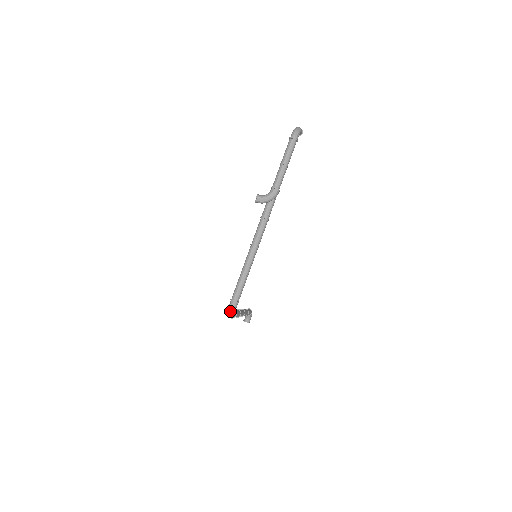
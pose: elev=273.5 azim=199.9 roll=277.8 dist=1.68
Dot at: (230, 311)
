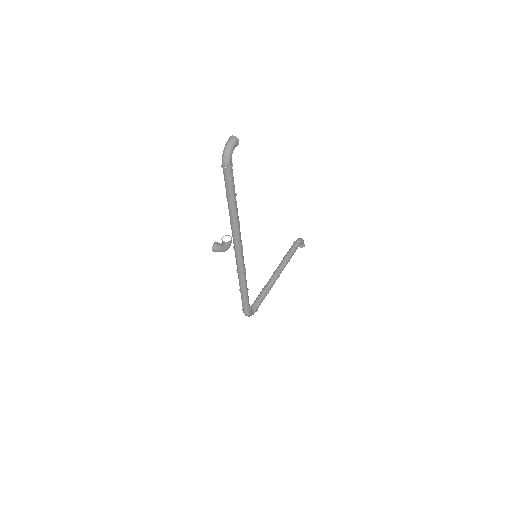
Dot at: occluded
